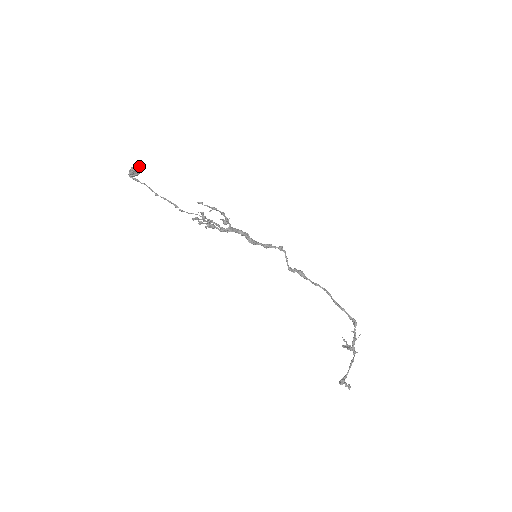
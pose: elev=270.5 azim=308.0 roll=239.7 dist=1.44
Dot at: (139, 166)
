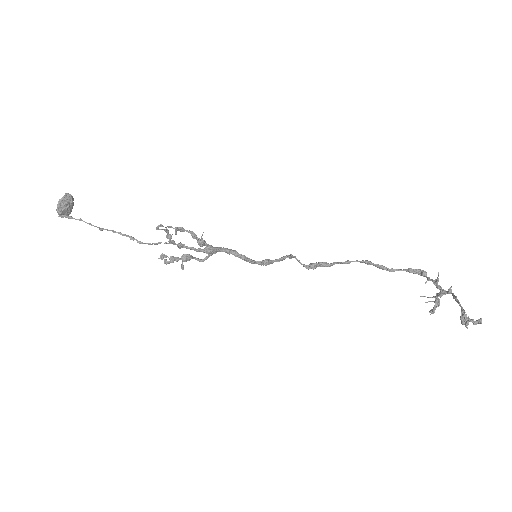
Dot at: (66, 193)
